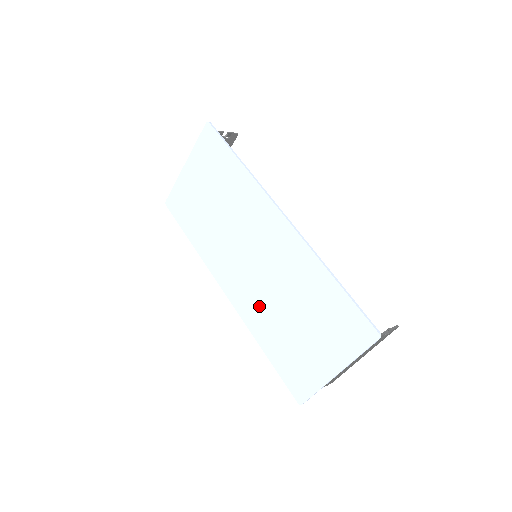
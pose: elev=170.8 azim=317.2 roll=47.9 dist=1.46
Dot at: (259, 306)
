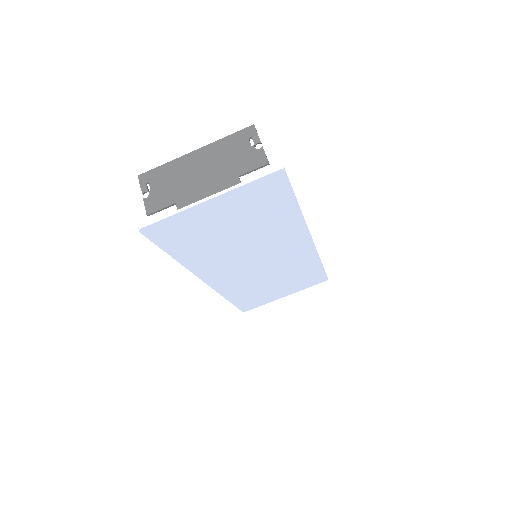
Dot at: (243, 283)
